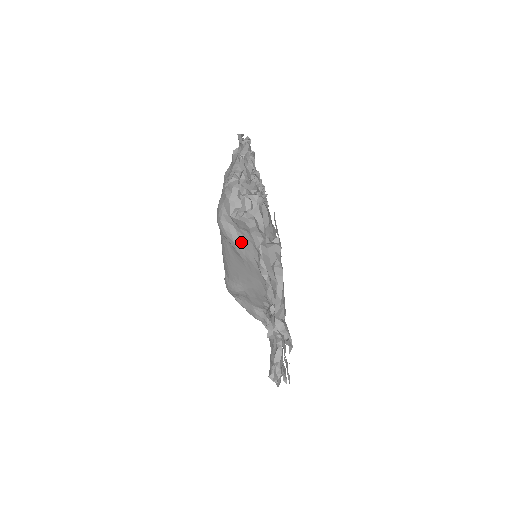
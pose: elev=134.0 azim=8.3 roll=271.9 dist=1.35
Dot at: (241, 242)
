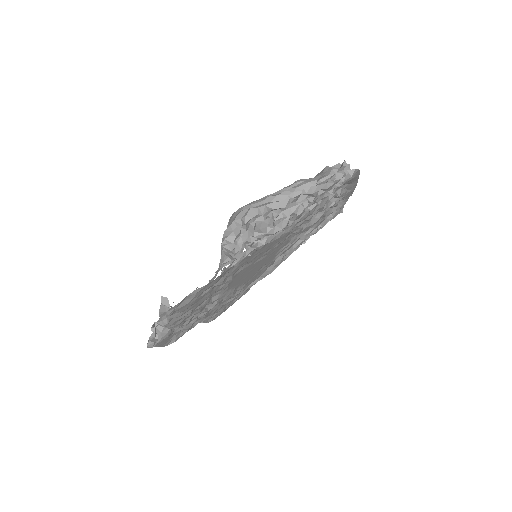
Dot at: occluded
